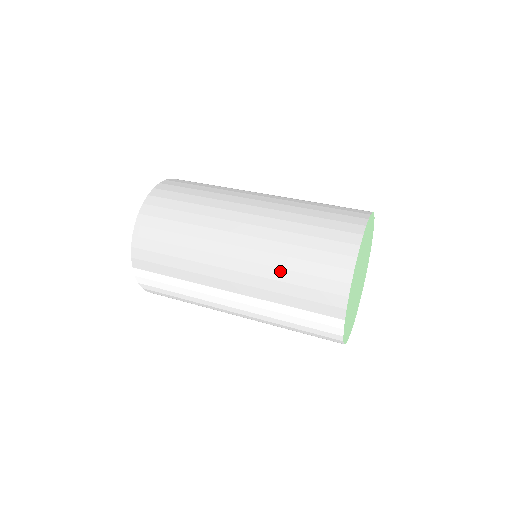
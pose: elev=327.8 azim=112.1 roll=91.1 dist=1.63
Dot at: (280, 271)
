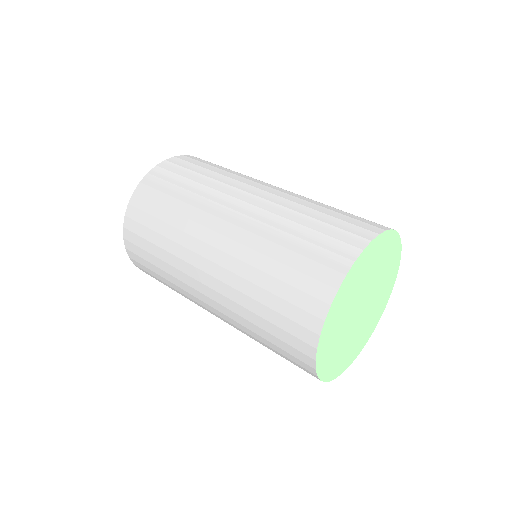
Dot at: (248, 323)
